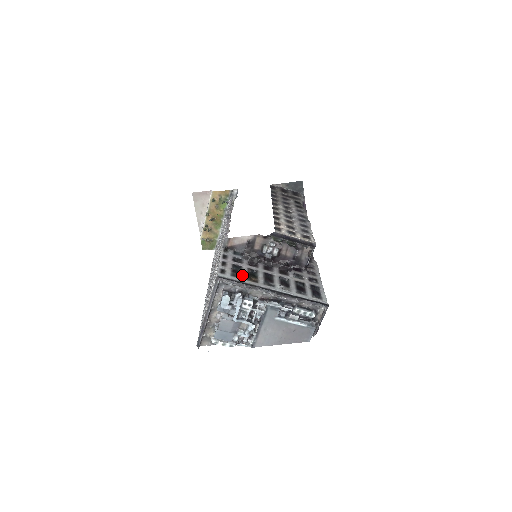
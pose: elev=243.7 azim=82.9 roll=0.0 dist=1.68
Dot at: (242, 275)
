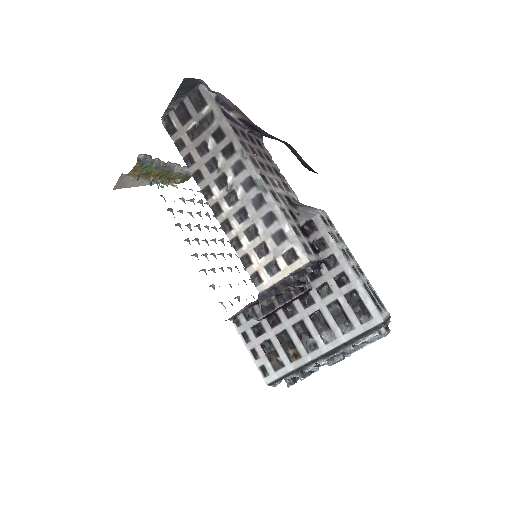
Dot at: (281, 358)
